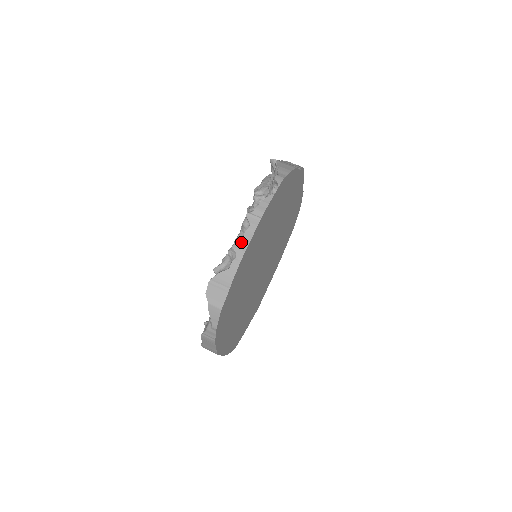
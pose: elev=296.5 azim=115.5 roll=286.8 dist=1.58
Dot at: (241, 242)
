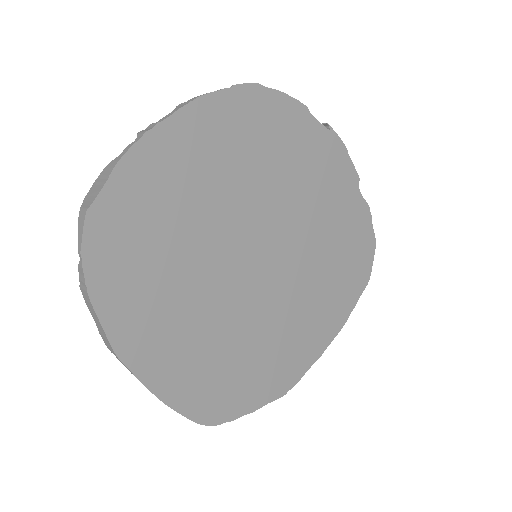
Dot at: (151, 126)
